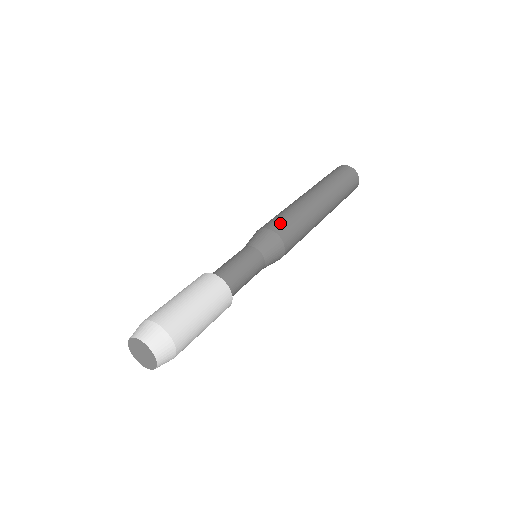
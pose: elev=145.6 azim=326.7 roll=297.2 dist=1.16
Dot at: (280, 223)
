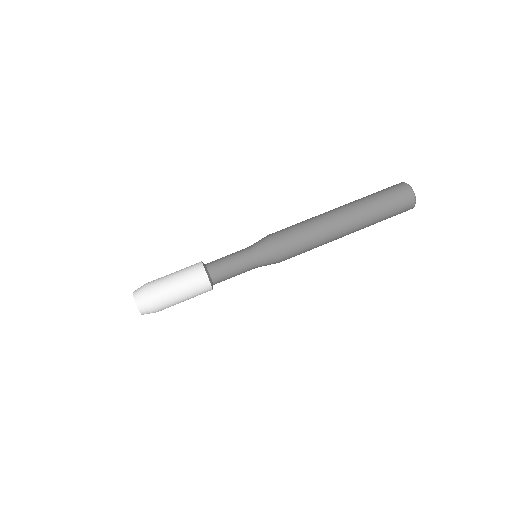
Dot at: (283, 233)
